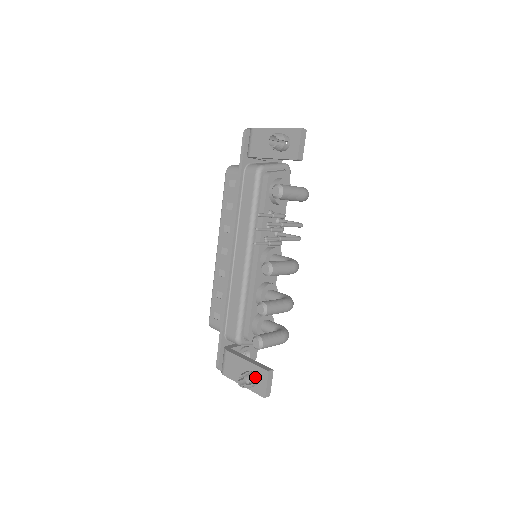
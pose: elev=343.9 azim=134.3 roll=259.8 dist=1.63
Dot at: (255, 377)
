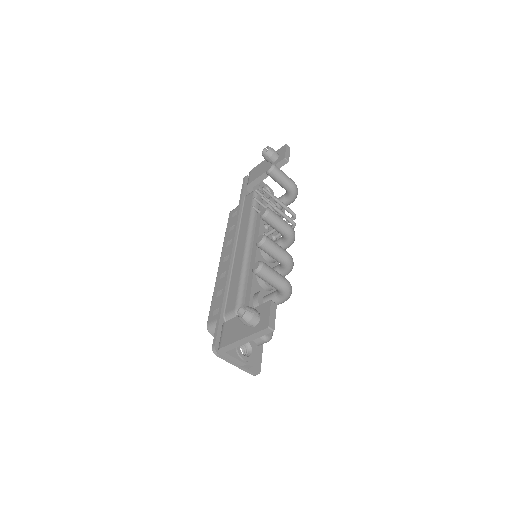
Dot at: (256, 310)
